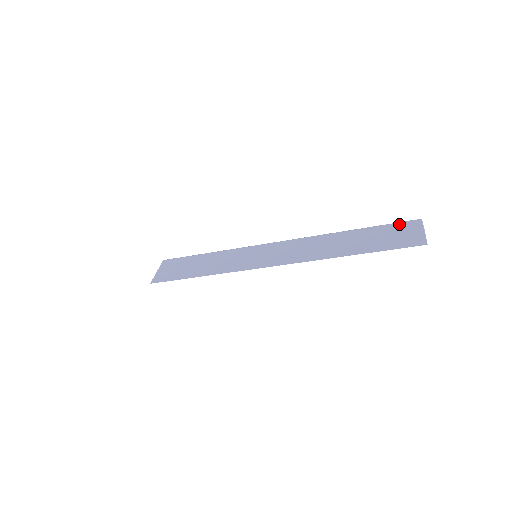
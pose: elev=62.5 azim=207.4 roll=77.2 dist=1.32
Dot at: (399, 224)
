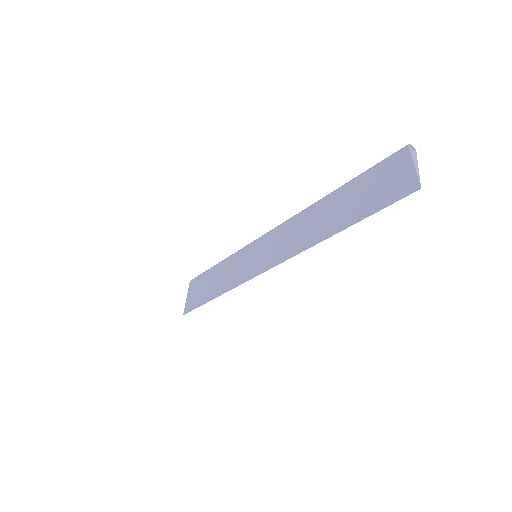
Dot at: (383, 163)
